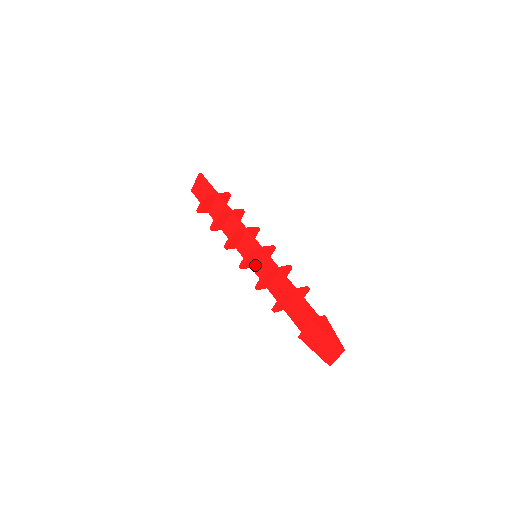
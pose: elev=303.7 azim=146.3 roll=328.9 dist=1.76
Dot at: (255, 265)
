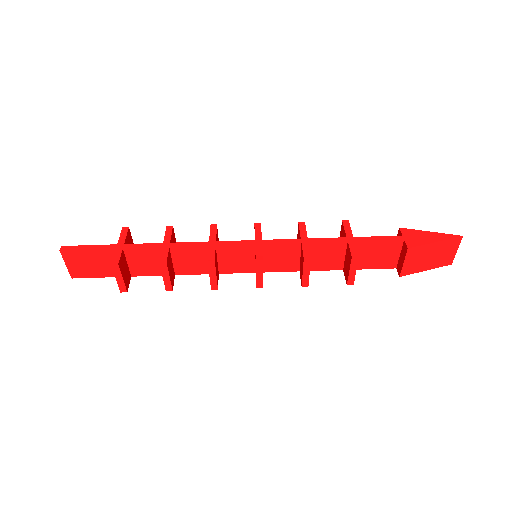
Dot at: (267, 265)
